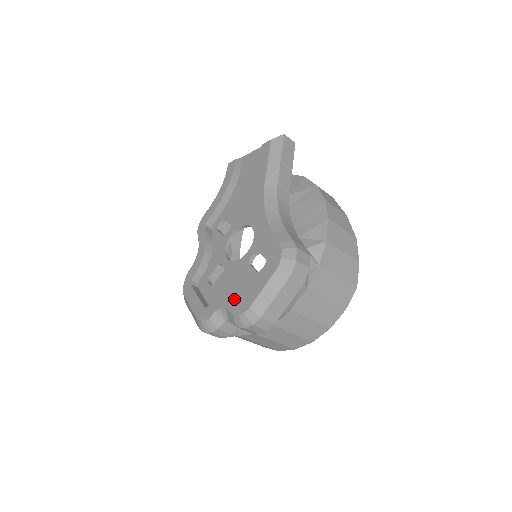
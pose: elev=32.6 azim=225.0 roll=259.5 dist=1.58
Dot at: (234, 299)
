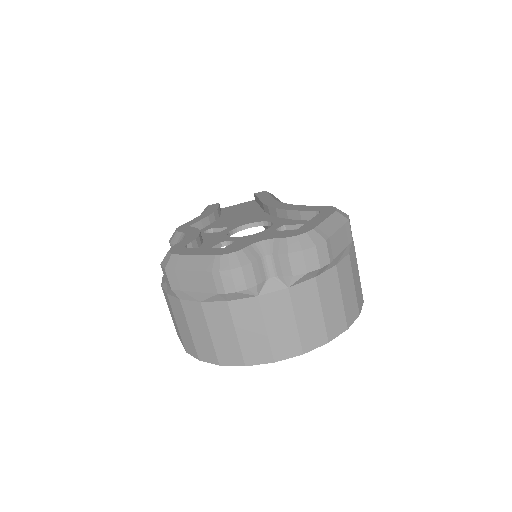
Dot at: (281, 232)
